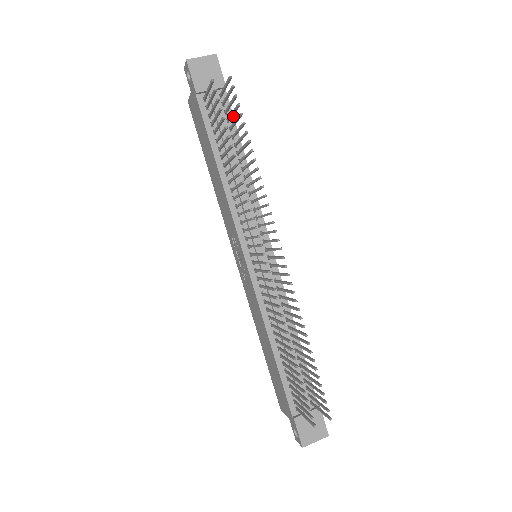
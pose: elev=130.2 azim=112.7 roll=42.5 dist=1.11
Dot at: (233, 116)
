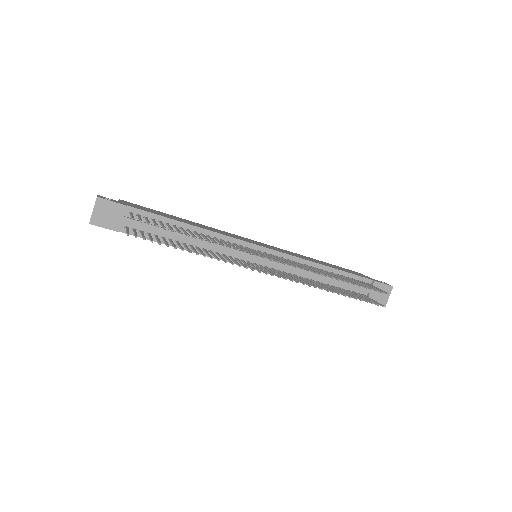
Dot at: (152, 213)
